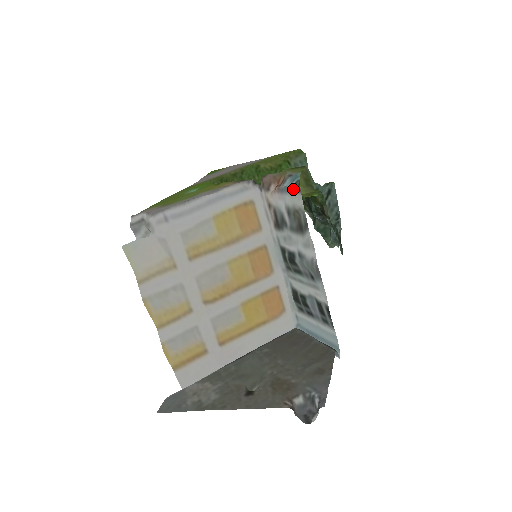
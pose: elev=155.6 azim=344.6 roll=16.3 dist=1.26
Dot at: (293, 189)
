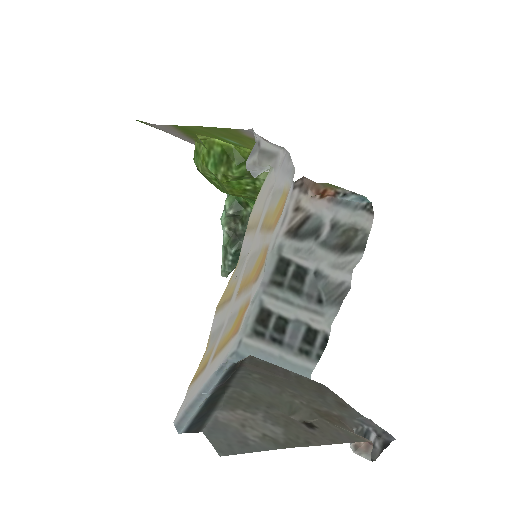
Dot at: (363, 208)
